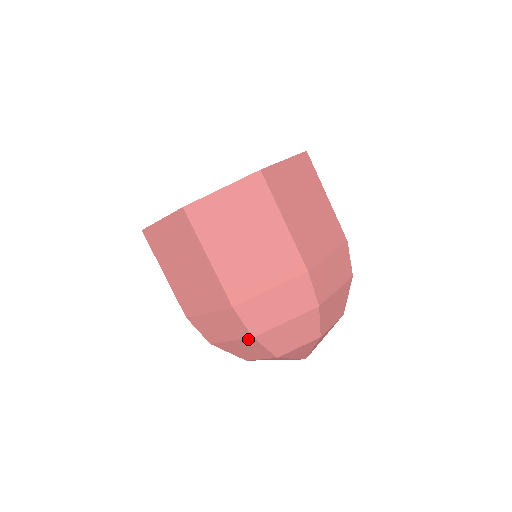
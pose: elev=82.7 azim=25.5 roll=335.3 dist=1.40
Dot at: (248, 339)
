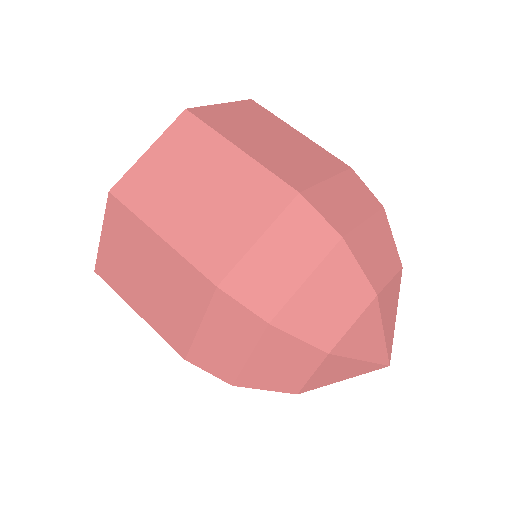
Dot at: (334, 250)
